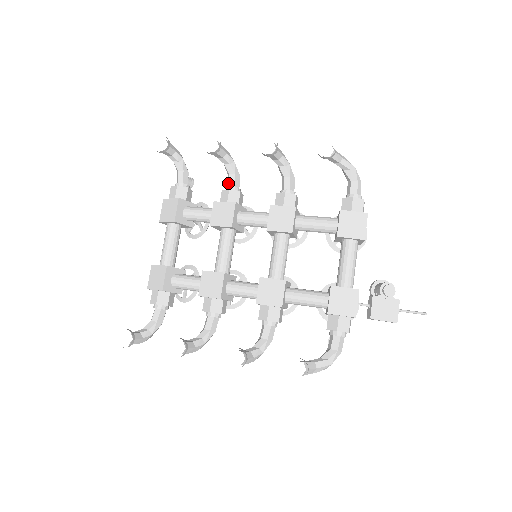
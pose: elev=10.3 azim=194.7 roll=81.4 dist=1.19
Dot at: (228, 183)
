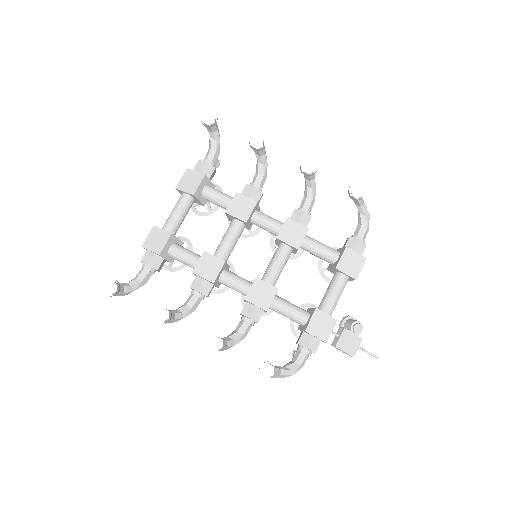
Dot at: (254, 180)
